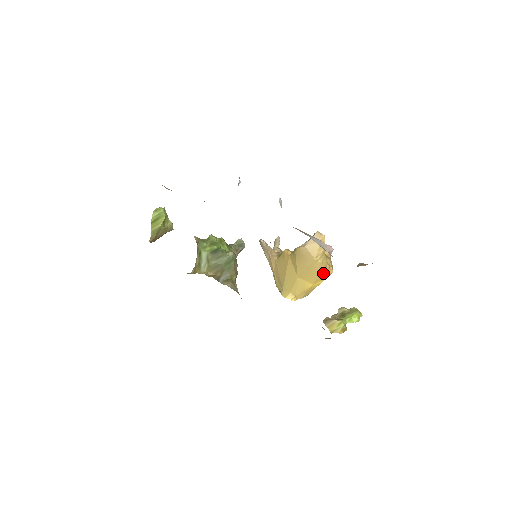
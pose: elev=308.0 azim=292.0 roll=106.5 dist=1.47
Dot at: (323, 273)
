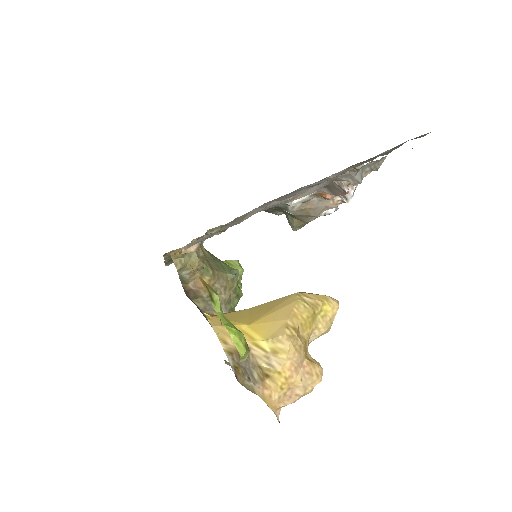
Dot at: (280, 321)
